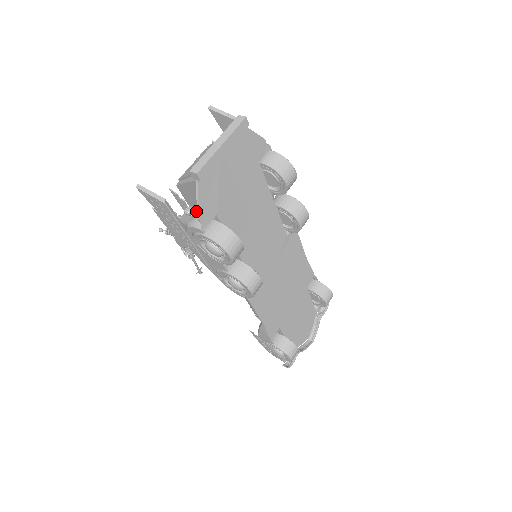
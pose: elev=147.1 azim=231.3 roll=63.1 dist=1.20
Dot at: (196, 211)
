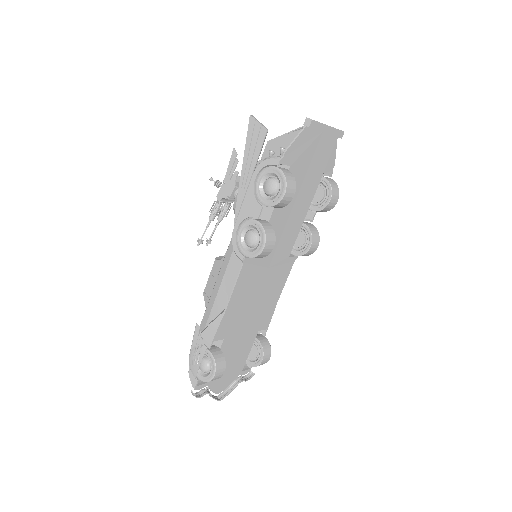
Dot at: (284, 149)
